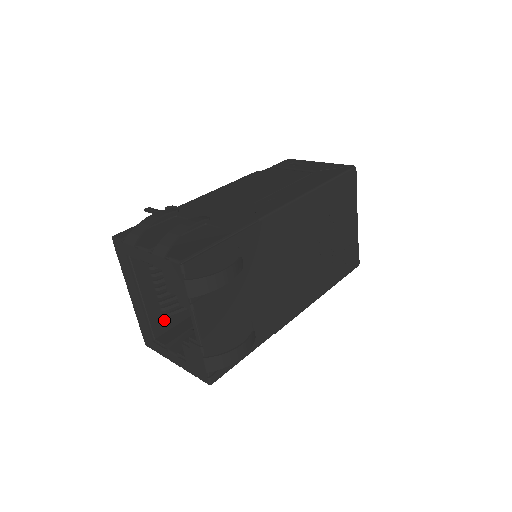
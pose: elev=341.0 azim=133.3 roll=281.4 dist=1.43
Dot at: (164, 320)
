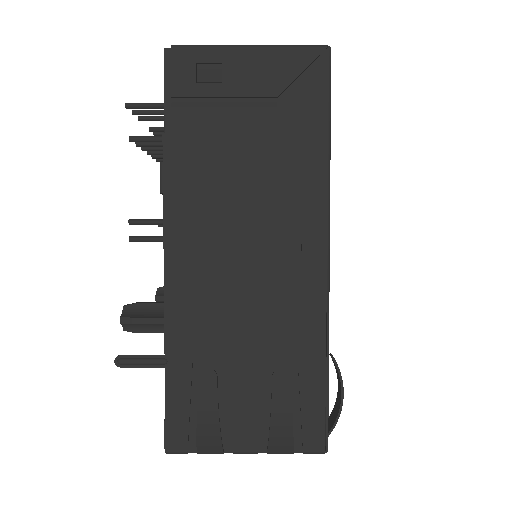
Dot at: occluded
